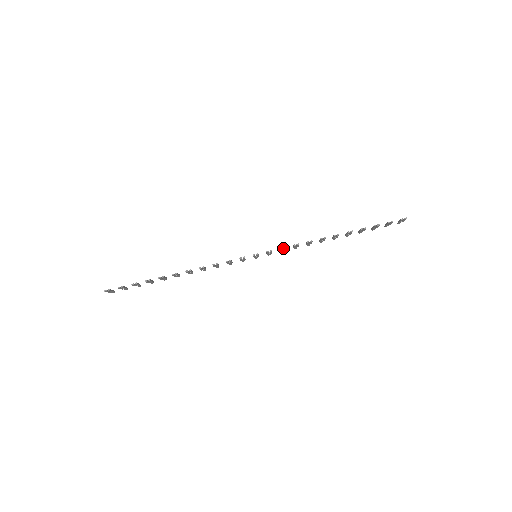
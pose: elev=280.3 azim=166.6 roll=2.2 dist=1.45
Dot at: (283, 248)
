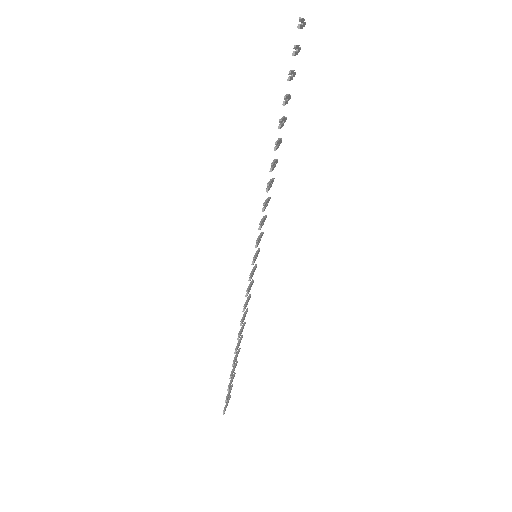
Dot at: (260, 225)
